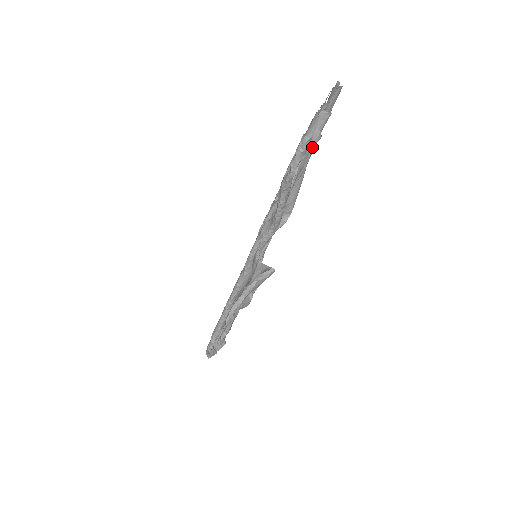
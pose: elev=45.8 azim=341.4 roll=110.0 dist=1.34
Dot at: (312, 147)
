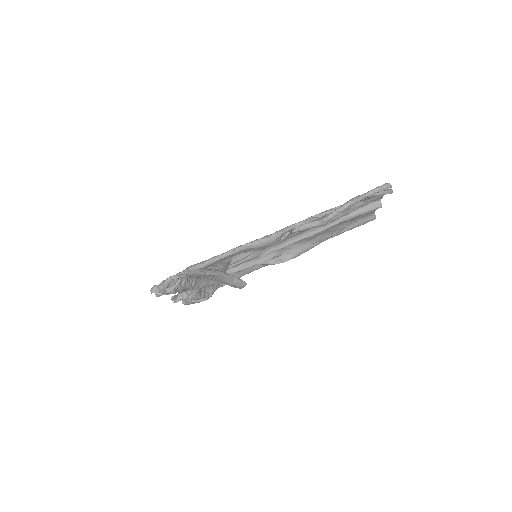
Dot at: occluded
